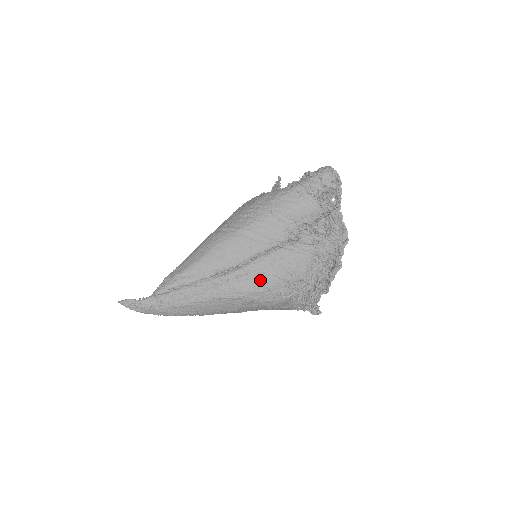
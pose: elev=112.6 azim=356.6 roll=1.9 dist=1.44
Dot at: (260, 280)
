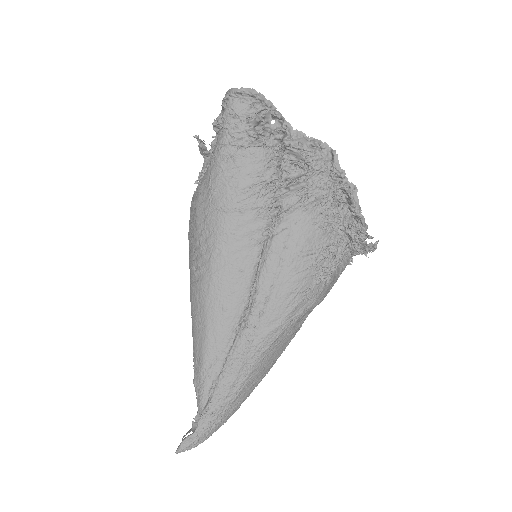
Dot at: (286, 294)
